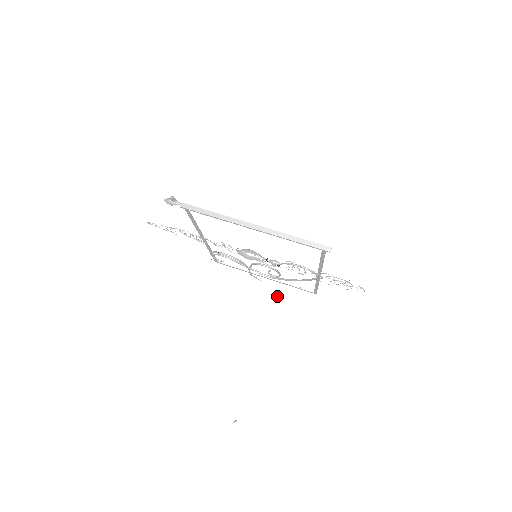
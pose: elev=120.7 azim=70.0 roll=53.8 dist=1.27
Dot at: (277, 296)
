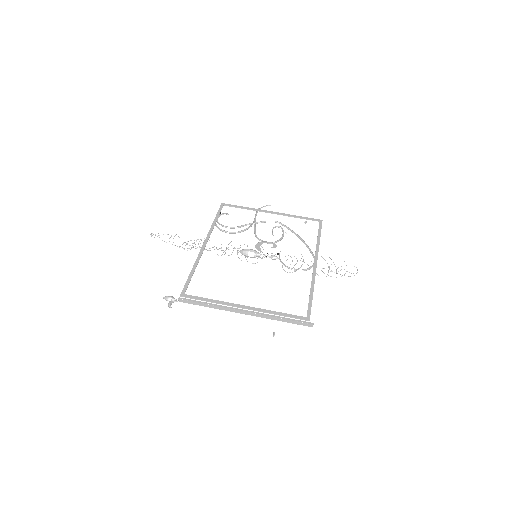
Dot at: occluded
